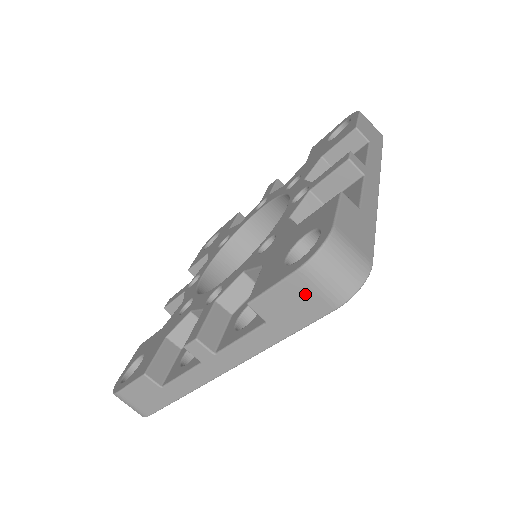
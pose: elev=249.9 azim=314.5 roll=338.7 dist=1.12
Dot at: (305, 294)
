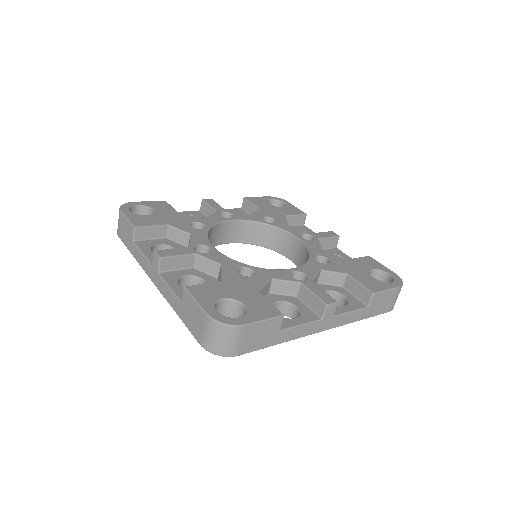
Dot at: (390, 300)
